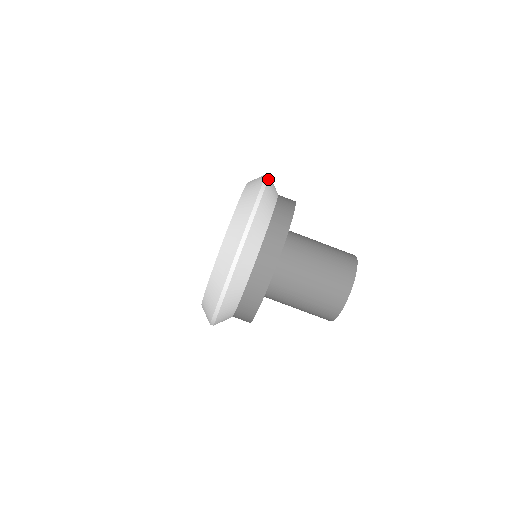
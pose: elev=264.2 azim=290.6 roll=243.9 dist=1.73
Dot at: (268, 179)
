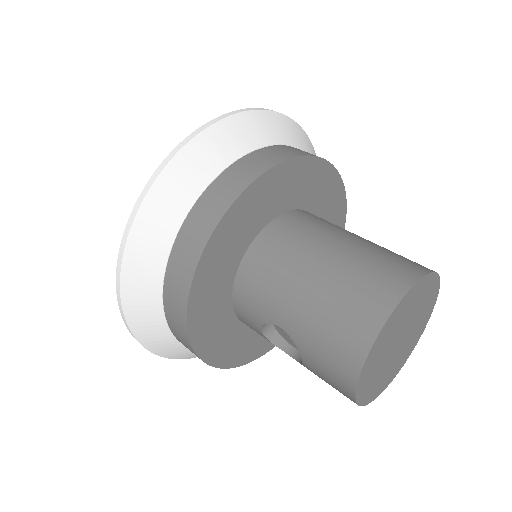
Dot at: occluded
